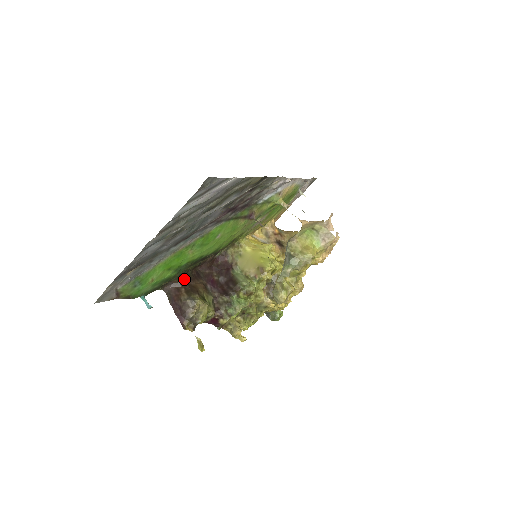
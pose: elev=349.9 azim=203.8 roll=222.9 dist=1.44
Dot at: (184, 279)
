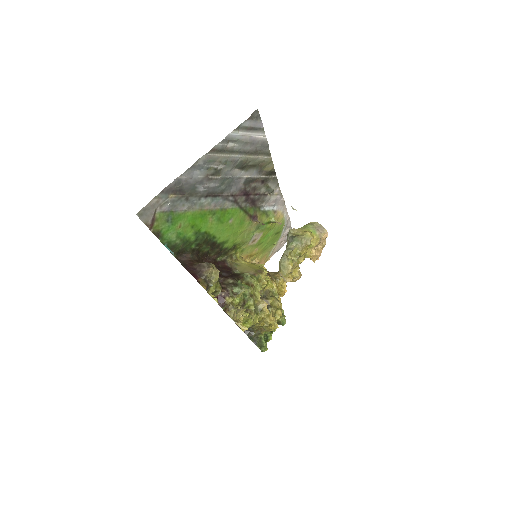
Dot at: (196, 256)
